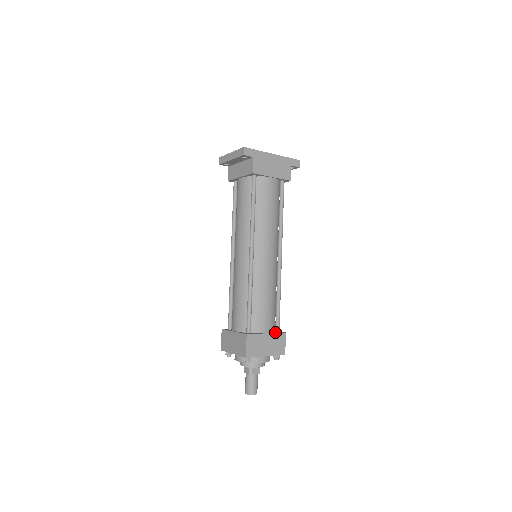
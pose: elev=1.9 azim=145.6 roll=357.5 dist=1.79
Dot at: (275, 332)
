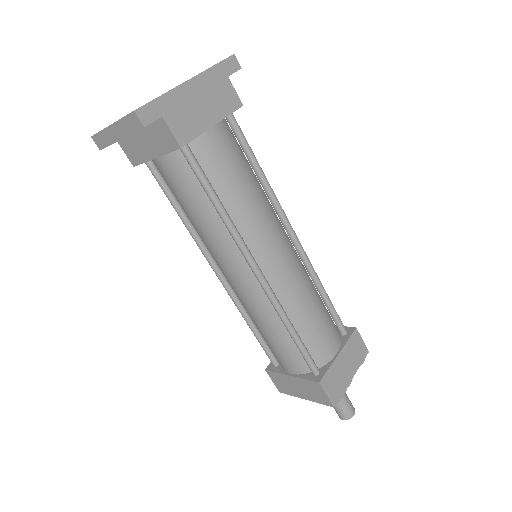
Dot at: (344, 339)
